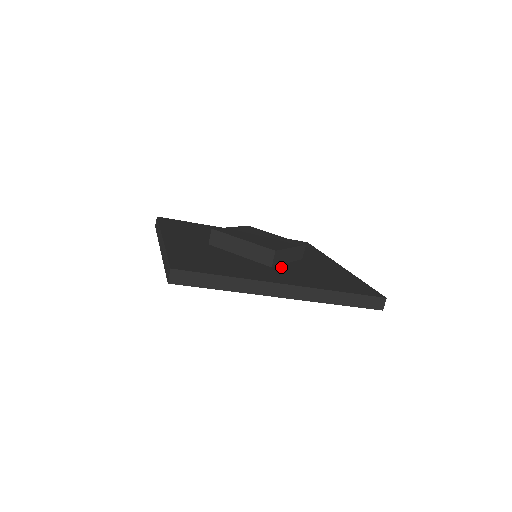
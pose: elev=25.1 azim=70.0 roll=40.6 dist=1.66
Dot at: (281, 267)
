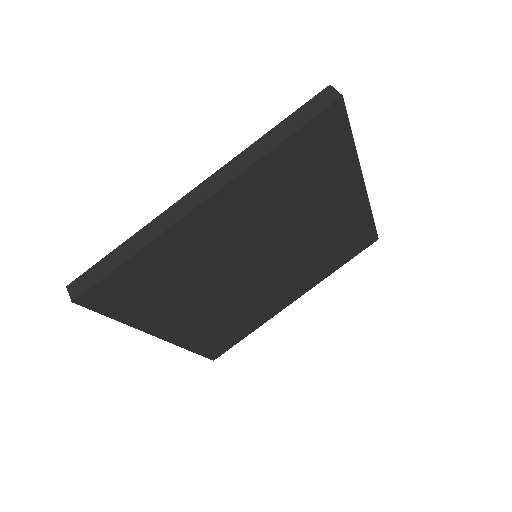
Dot at: occluded
